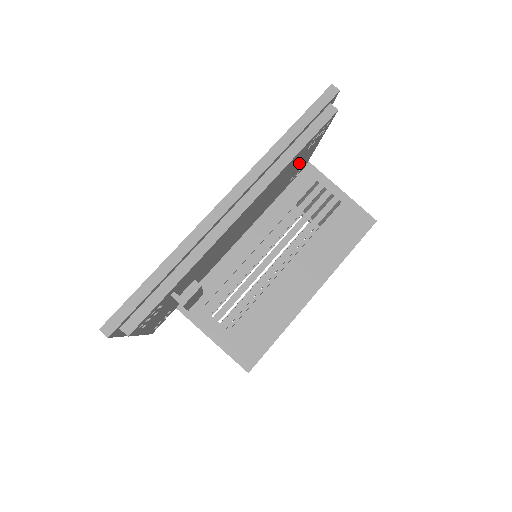
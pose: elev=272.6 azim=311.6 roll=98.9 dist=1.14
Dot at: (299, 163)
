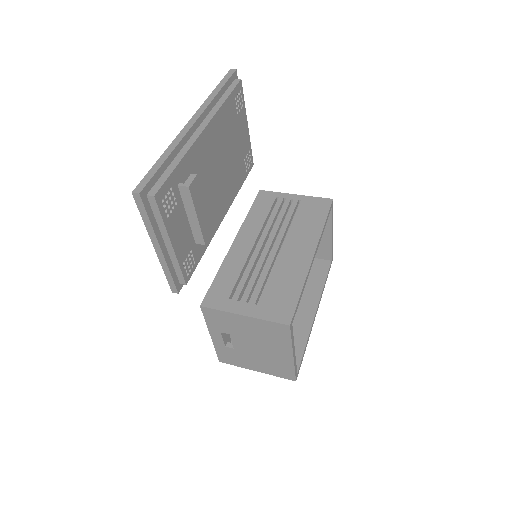
Dot at: (239, 133)
